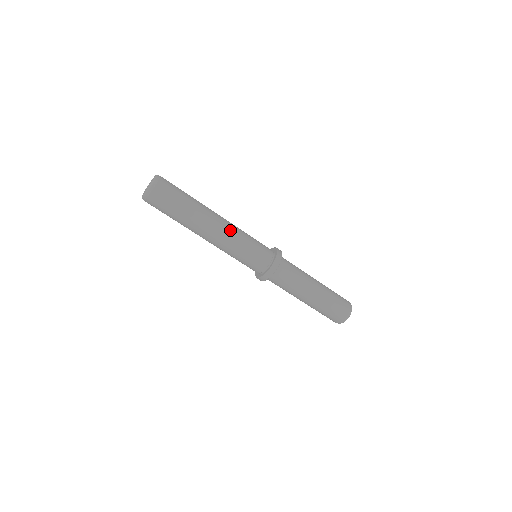
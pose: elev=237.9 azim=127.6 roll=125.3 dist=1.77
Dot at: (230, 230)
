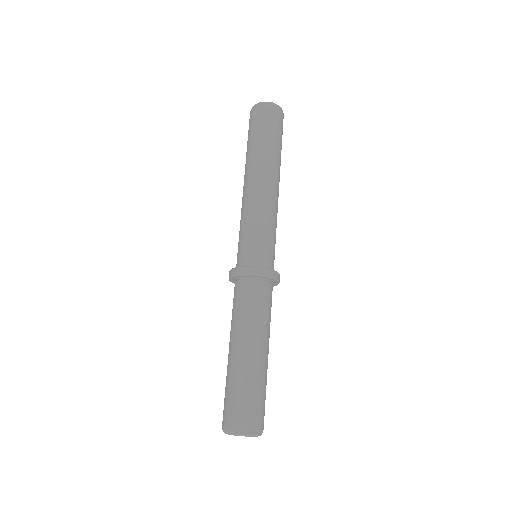
Dot at: occluded
